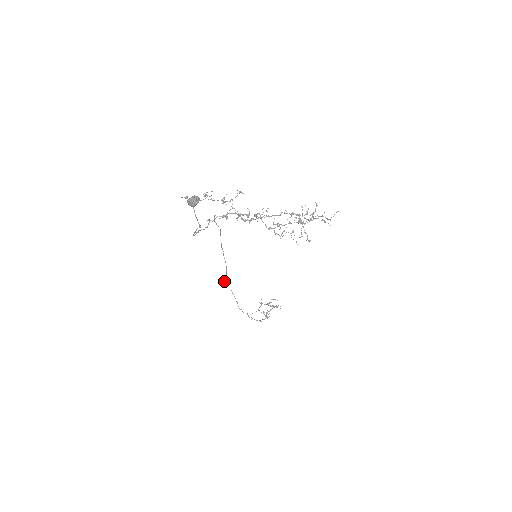
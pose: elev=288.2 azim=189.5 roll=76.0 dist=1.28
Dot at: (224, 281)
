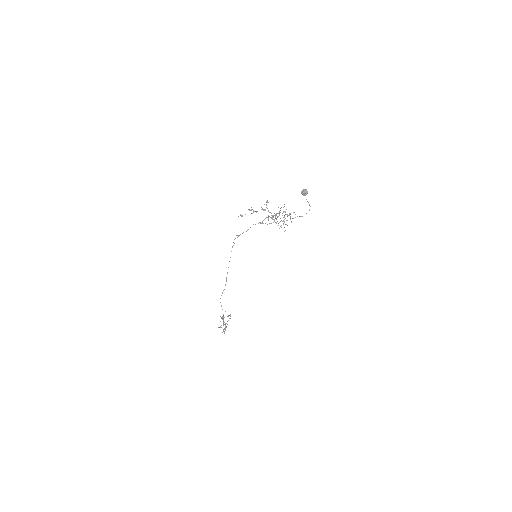
Dot at: occluded
